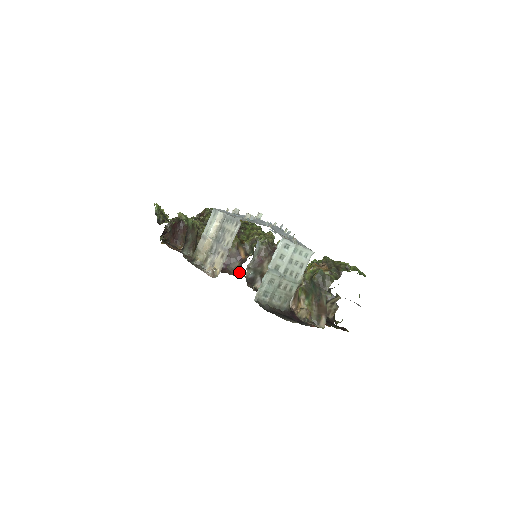
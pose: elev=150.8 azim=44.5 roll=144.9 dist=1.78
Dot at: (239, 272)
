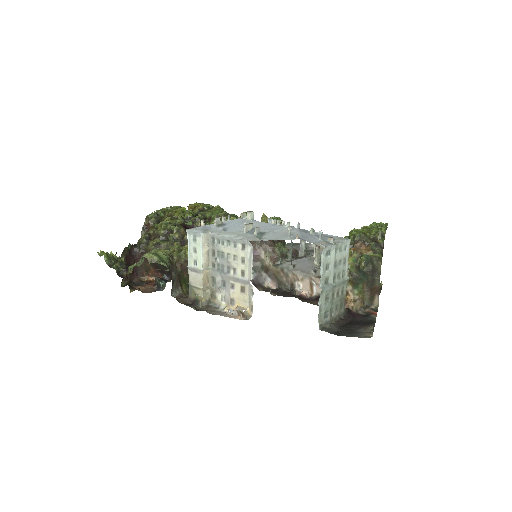
Dot at: occluded
